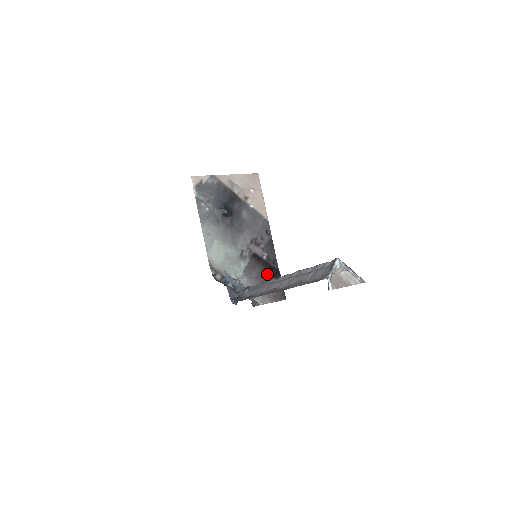
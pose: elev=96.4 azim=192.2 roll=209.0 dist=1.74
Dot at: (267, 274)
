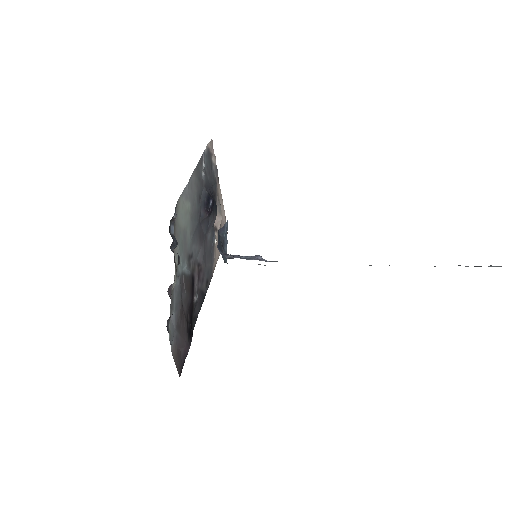
Dot at: (187, 317)
